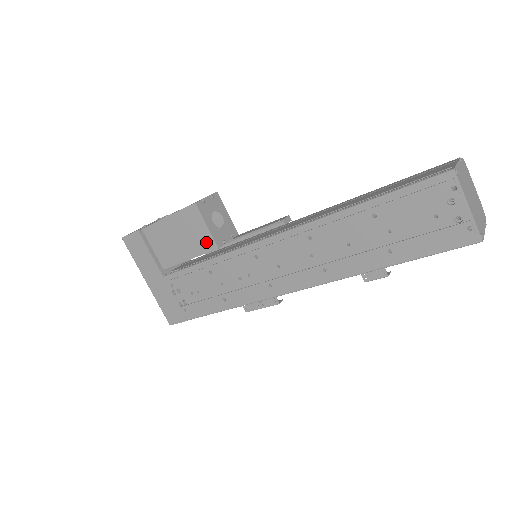
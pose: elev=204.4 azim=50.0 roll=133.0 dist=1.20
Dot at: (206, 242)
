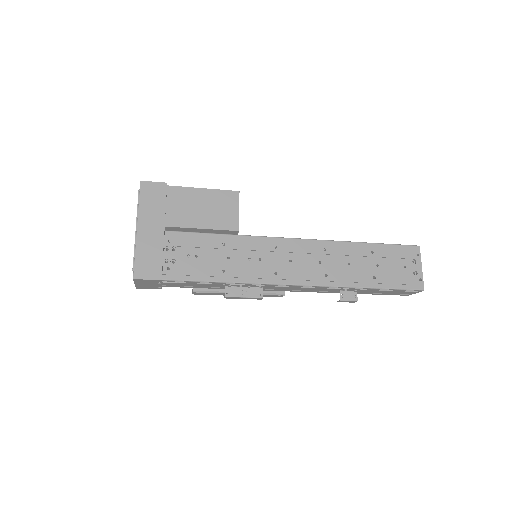
Dot at: (230, 222)
